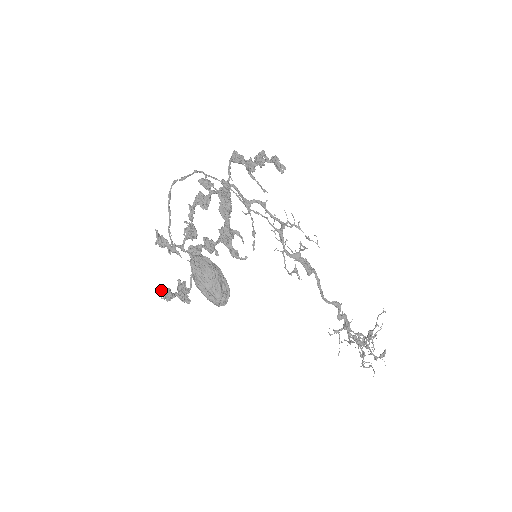
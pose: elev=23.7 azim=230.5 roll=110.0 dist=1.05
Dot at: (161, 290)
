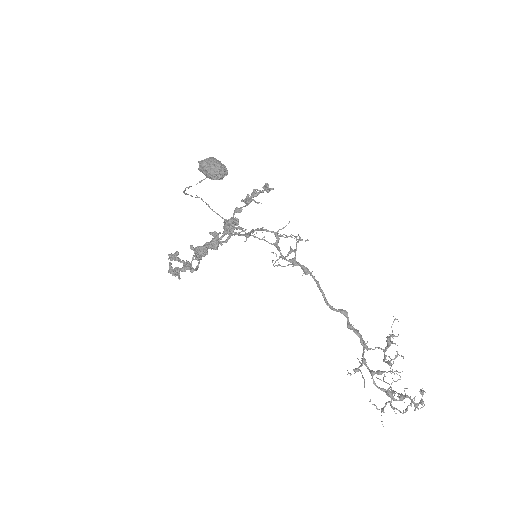
Dot at: (169, 255)
